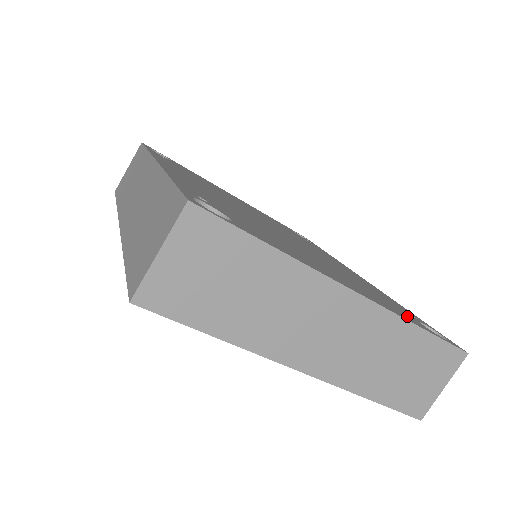
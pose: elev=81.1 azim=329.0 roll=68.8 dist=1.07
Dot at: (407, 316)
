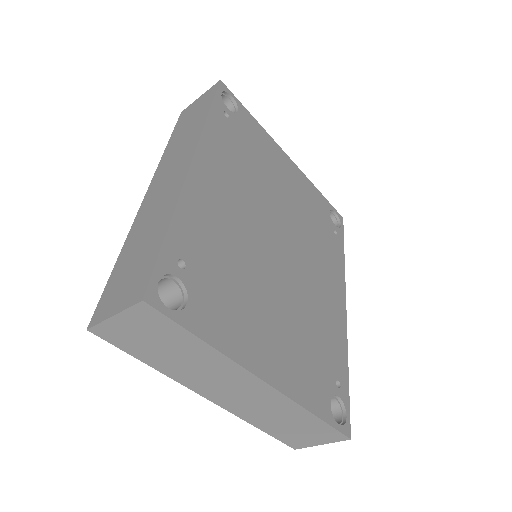
Dot at: (319, 394)
